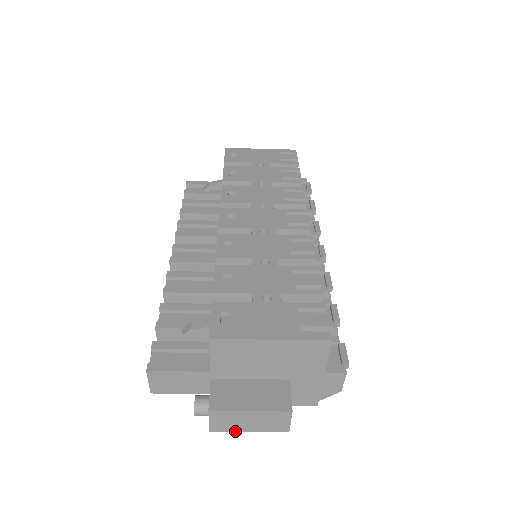
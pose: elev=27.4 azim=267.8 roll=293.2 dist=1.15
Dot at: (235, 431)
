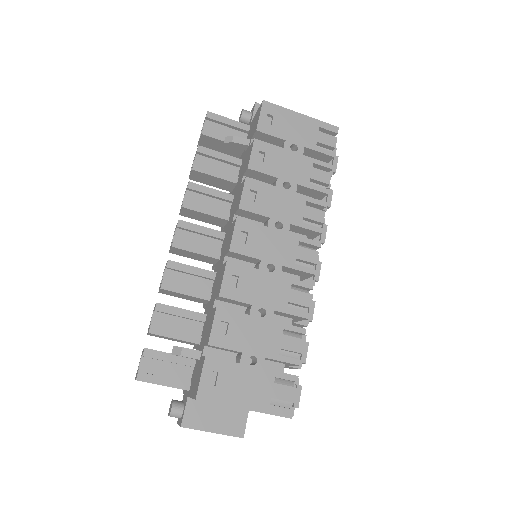
Dot at: occluded
